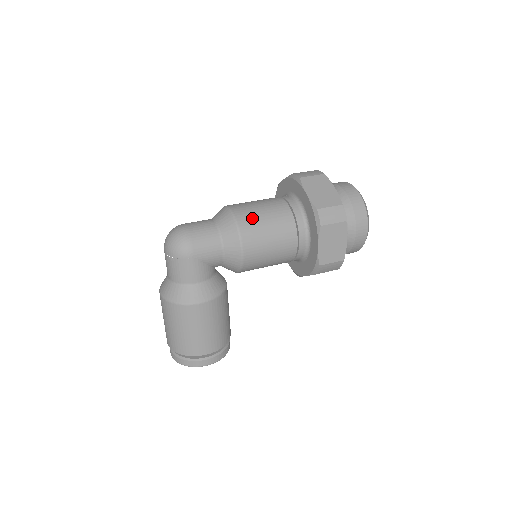
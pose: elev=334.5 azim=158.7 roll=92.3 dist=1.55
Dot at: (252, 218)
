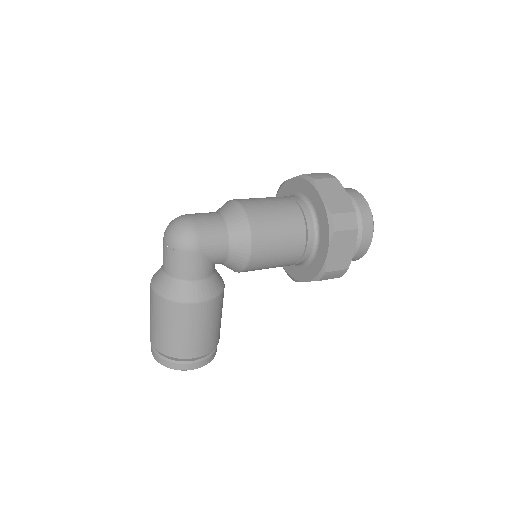
Dot at: (263, 216)
